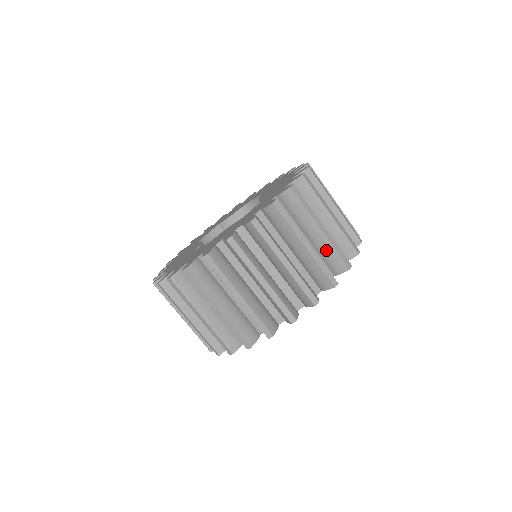
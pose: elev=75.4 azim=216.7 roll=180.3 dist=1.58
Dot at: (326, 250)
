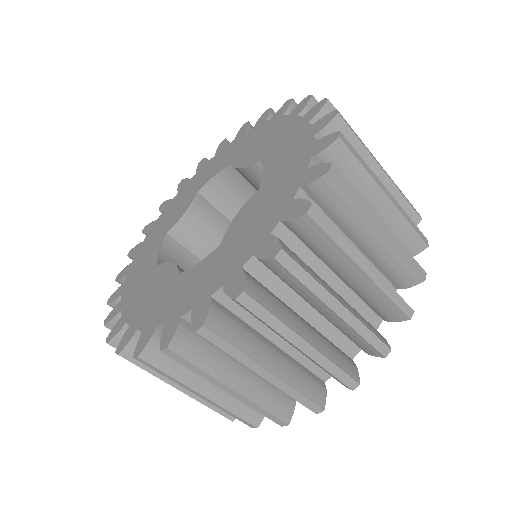
Dot at: occluded
